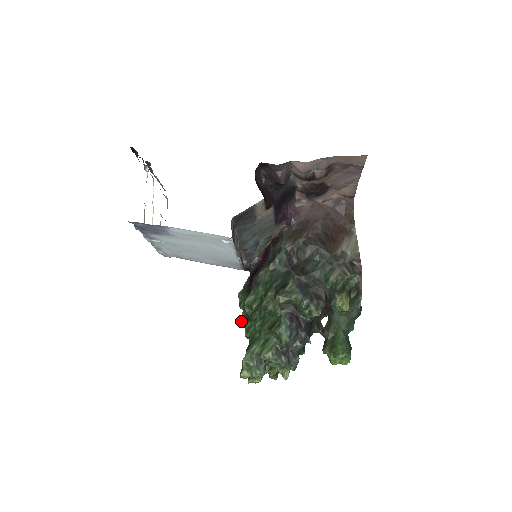
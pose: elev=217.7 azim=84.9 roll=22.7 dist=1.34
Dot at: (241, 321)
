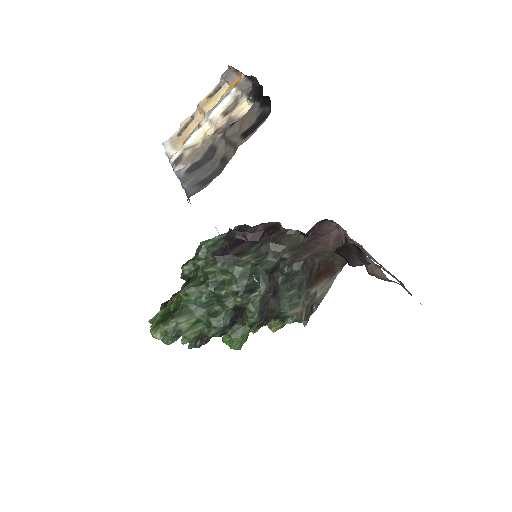
Dot at: (185, 268)
